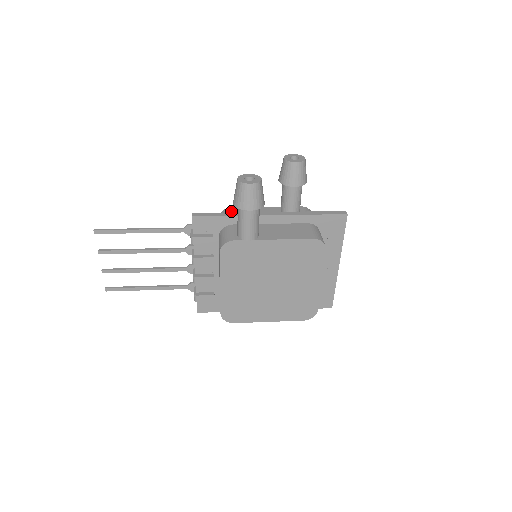
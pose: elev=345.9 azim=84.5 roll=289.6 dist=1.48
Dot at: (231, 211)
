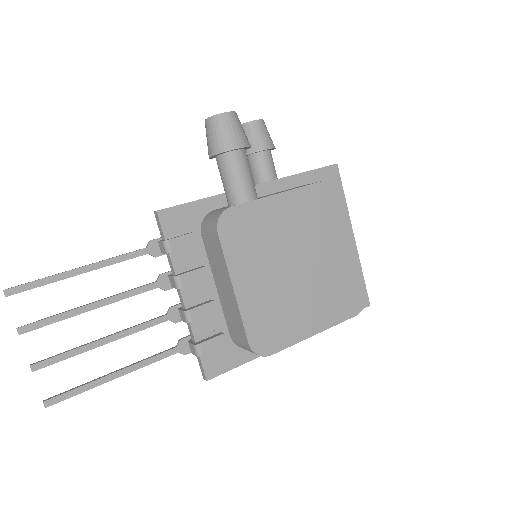
Dot at: occluded
